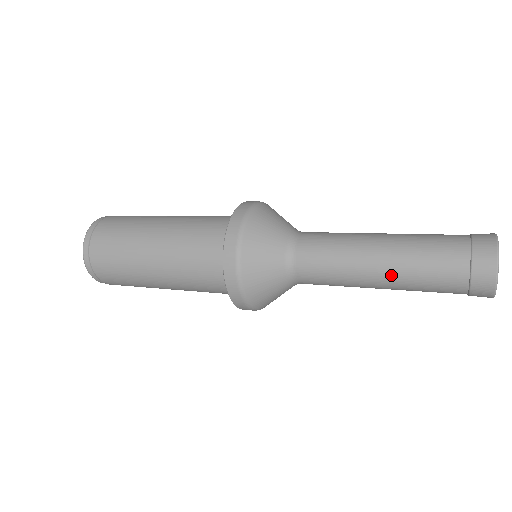
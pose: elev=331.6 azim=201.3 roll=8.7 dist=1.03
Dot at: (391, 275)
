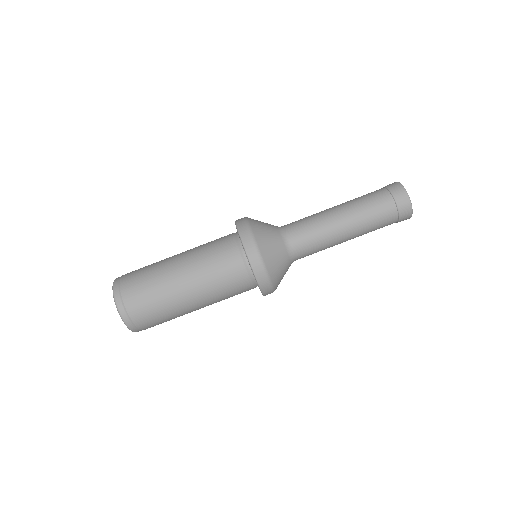
Dot at: (354, 226)
